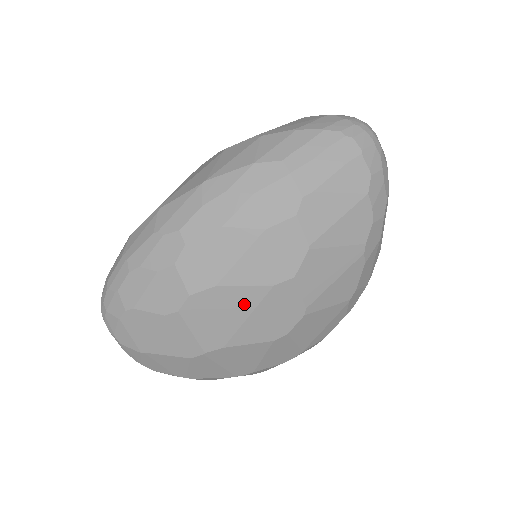
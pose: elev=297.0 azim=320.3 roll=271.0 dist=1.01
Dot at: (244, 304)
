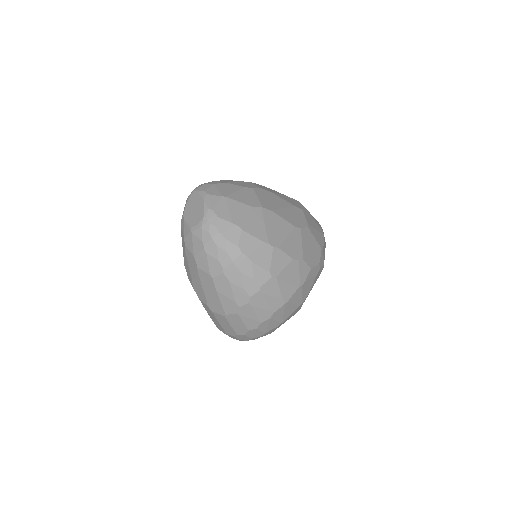
Dot at: (282, 203)
